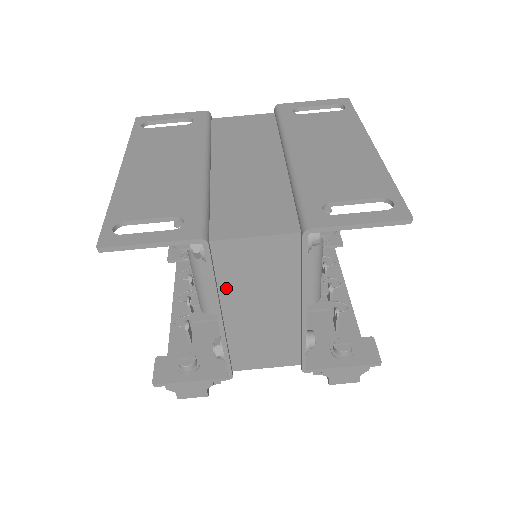
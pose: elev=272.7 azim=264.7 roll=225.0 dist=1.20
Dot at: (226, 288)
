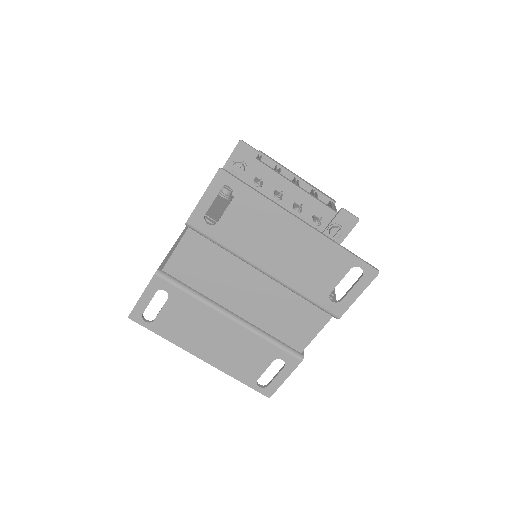
Dot at: occluded
